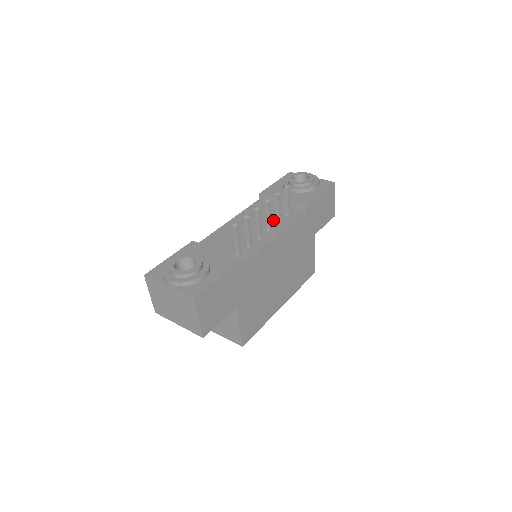
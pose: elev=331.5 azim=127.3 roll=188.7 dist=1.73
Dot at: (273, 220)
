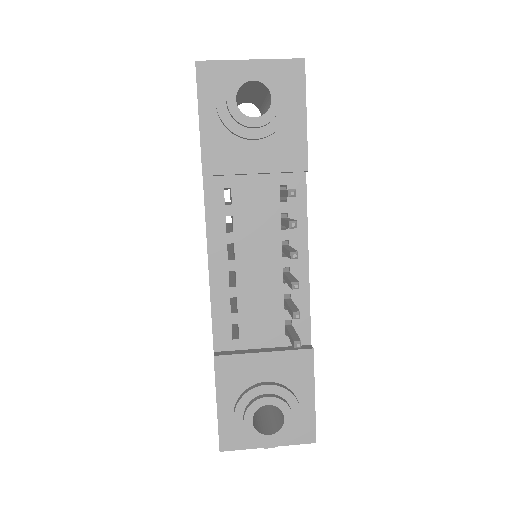
Dot at: (274, 225)
